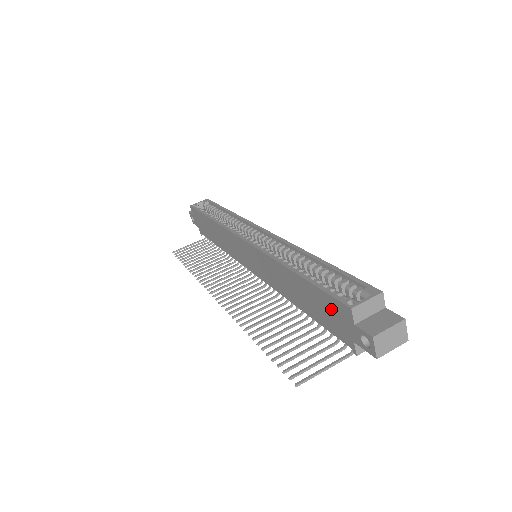
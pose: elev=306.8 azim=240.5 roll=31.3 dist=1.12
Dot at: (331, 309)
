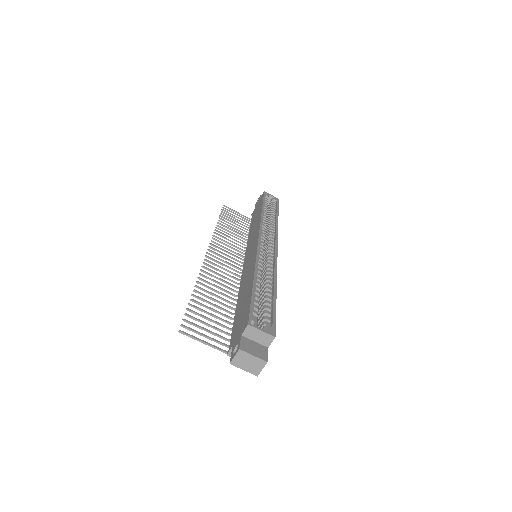
Dot at: (243, 317)
